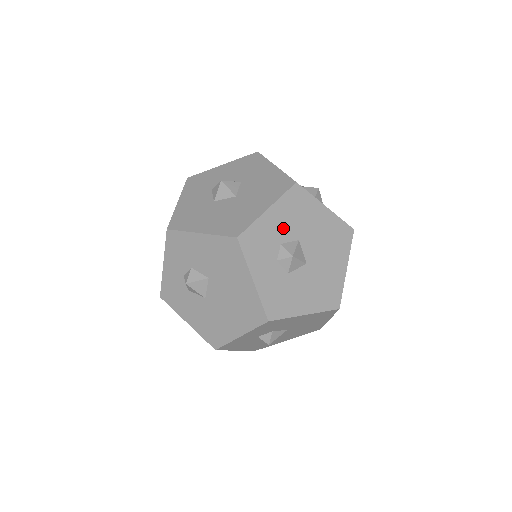
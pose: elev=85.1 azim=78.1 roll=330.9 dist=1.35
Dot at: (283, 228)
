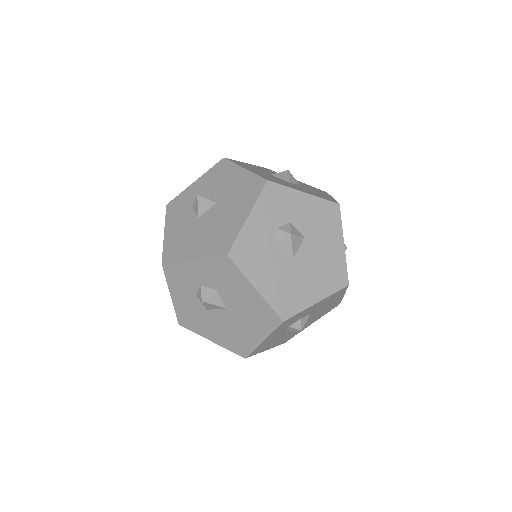
Dot at: (302, 216)
